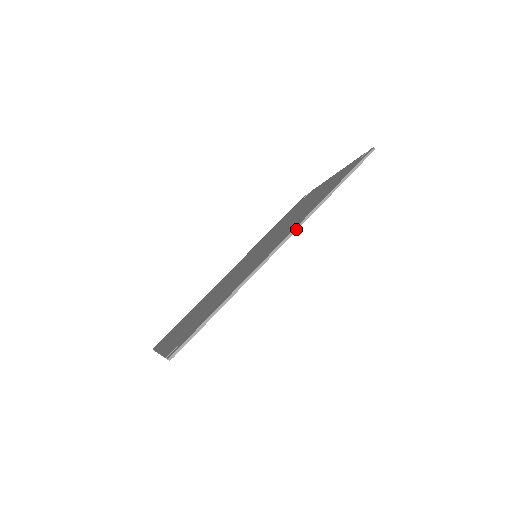
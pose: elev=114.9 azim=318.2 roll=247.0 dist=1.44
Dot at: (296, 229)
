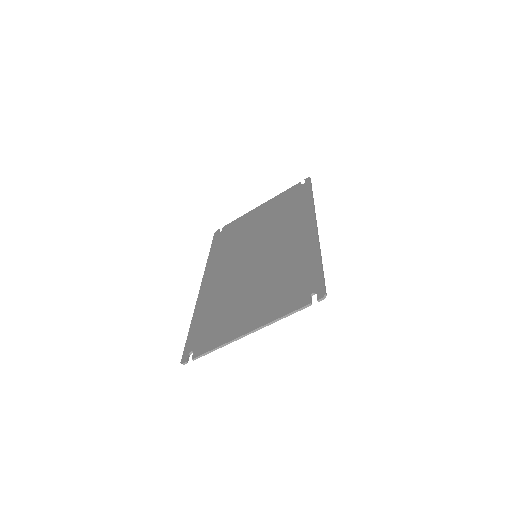
Dot at: occluded
